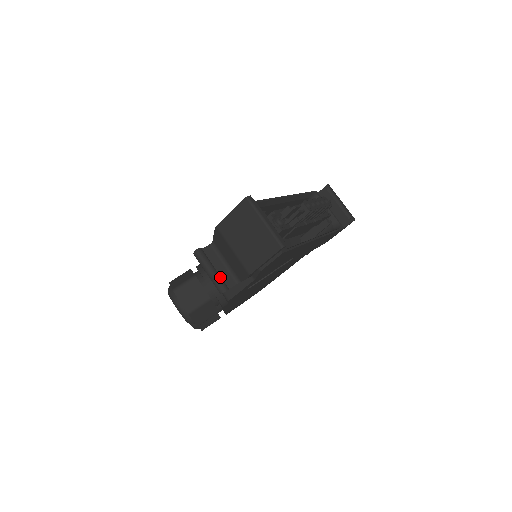
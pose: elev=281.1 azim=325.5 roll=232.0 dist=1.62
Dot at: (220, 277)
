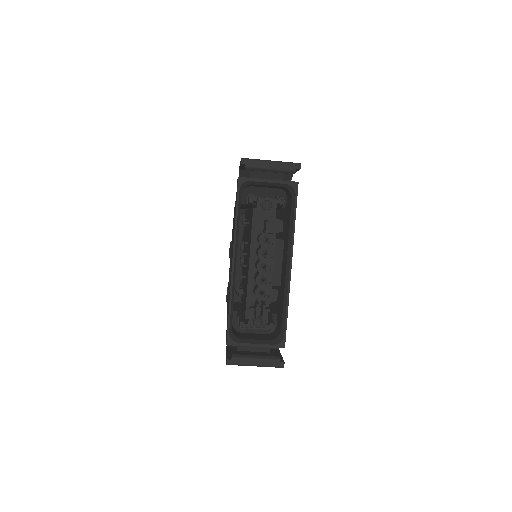
Dot at: occluded
